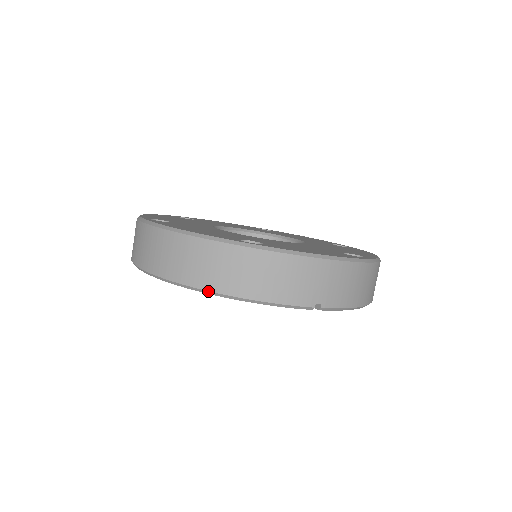
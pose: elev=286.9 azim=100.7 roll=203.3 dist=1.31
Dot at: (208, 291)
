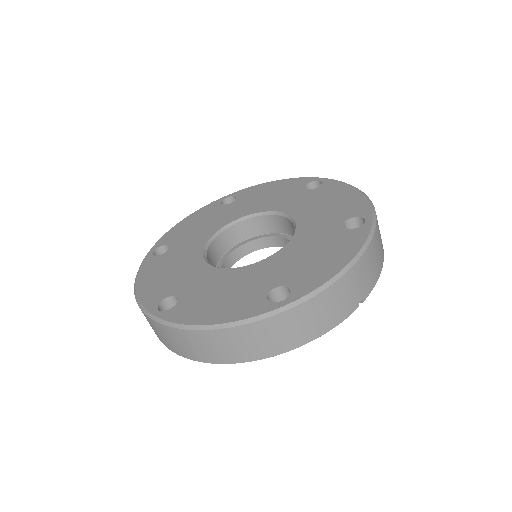
Dot at: occluded
